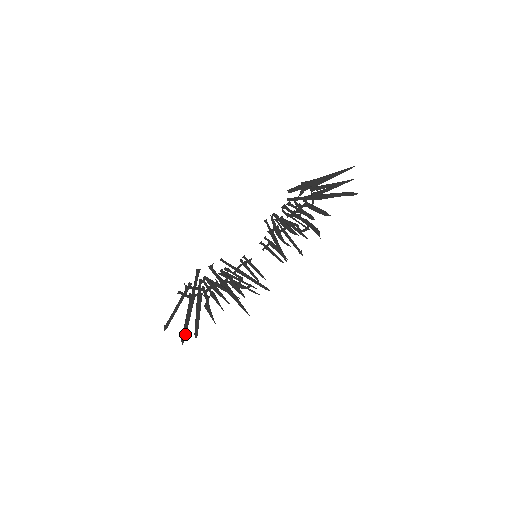
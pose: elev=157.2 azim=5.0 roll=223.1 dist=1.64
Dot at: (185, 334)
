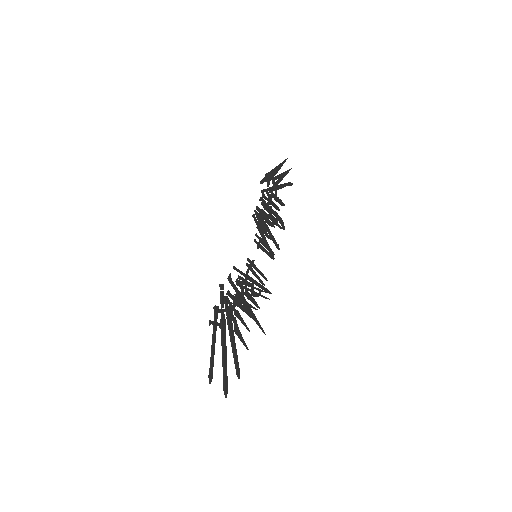
Dot at: (226, 380)
